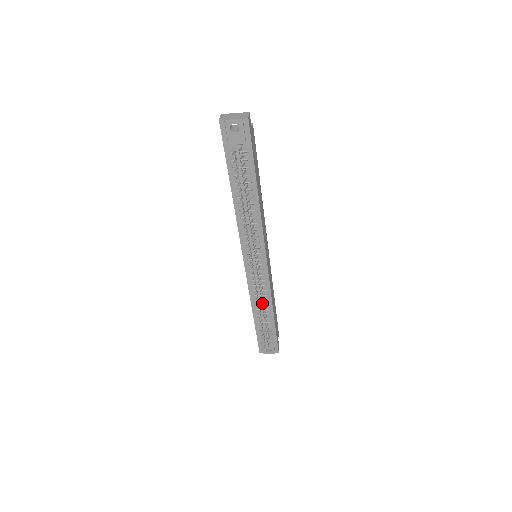
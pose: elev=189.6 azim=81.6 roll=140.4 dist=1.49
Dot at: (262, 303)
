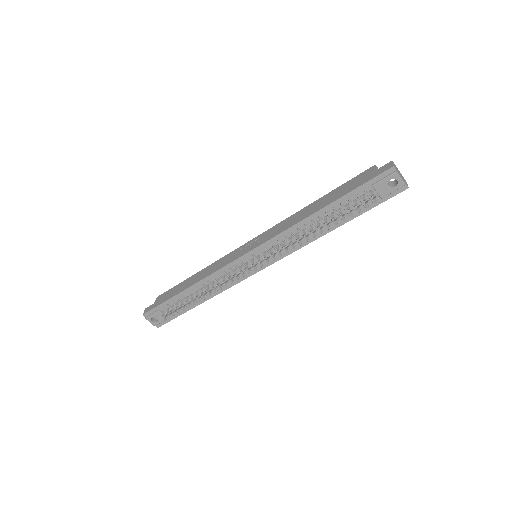
Dot at: occluded
